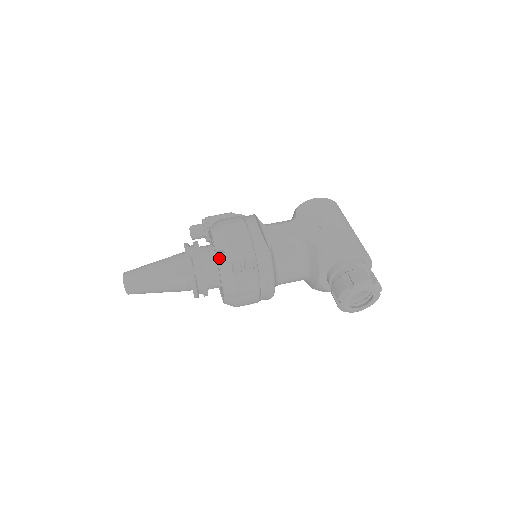
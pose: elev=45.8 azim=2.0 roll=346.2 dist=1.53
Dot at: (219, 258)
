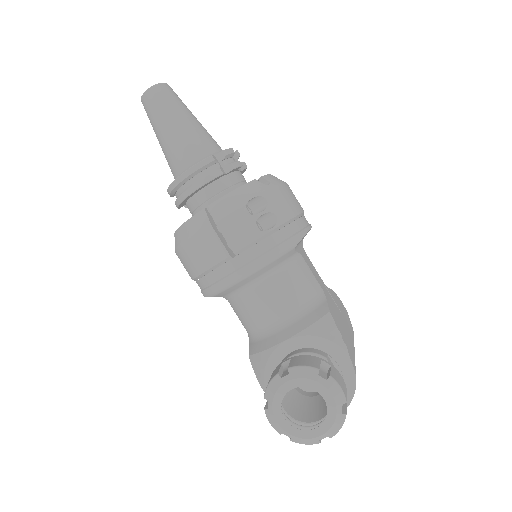
Dot at: (257, 180)
